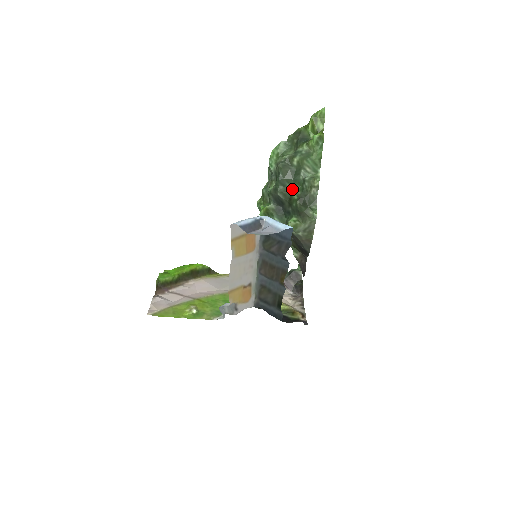
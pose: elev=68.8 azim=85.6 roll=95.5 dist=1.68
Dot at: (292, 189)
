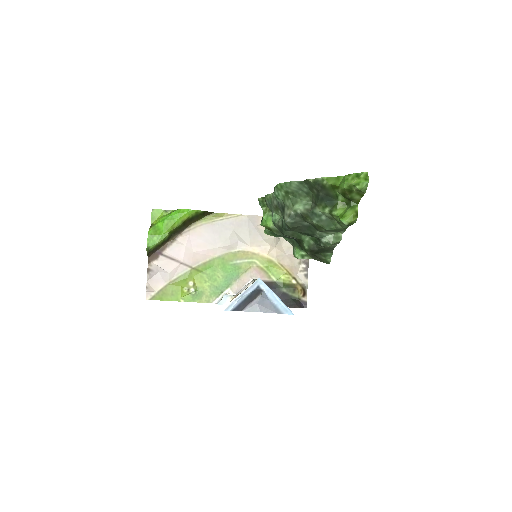
Dot at: (303, 236)
